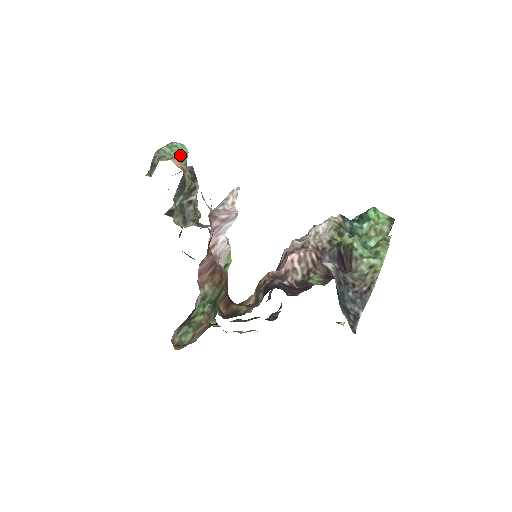
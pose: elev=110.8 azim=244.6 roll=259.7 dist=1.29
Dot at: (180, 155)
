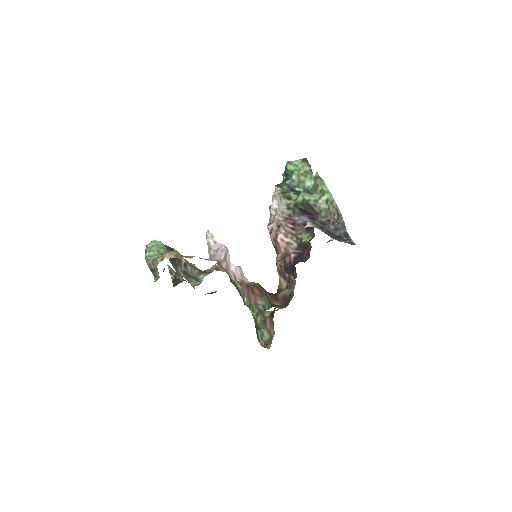
Dot at: (161, 249)
